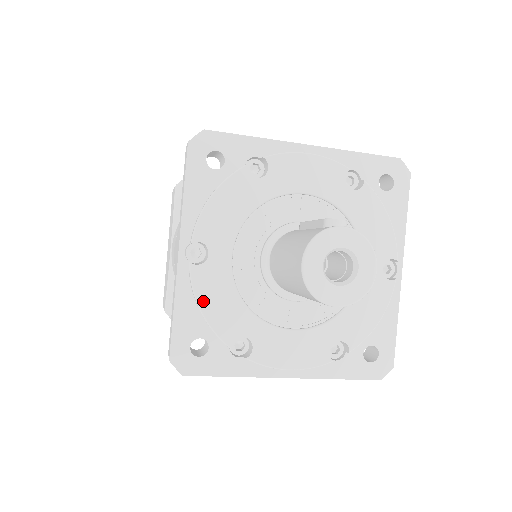
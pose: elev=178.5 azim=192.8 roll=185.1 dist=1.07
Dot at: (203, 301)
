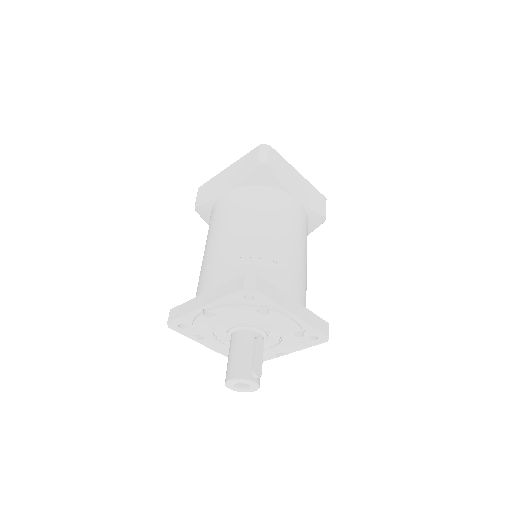
Dot at: (197, 323)
